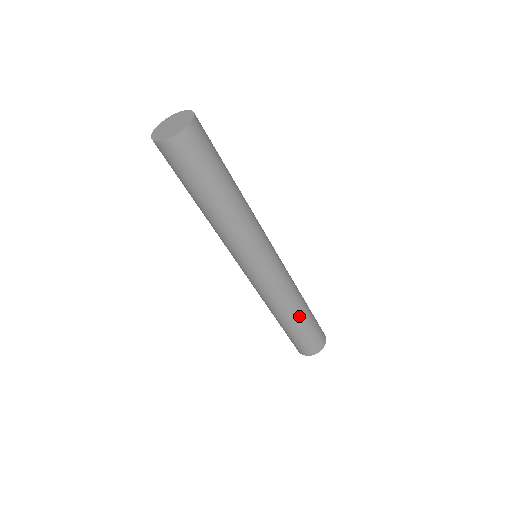
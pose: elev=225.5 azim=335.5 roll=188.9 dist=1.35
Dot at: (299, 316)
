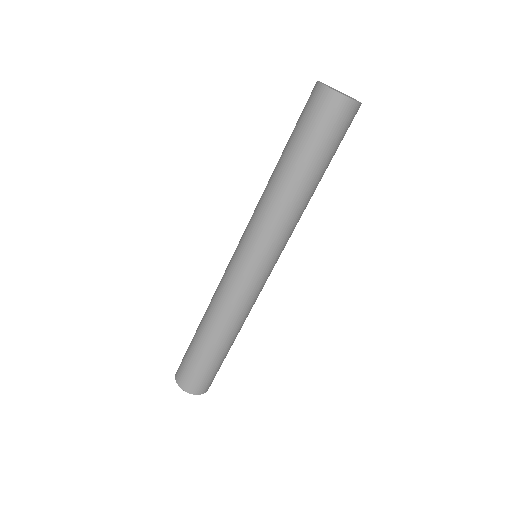
Dot at: (232, 341)
